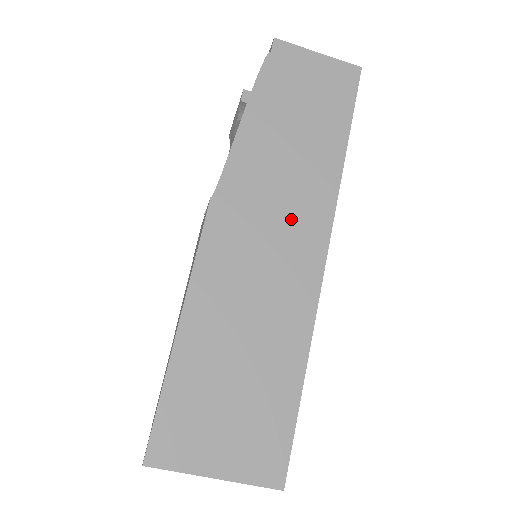
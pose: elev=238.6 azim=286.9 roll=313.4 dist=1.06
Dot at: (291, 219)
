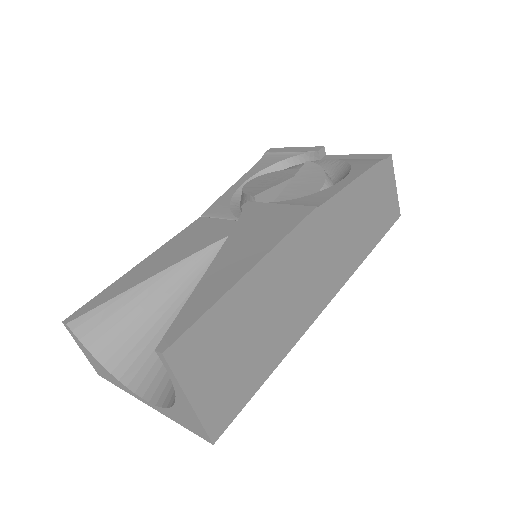
Dot at: (332, 264)
